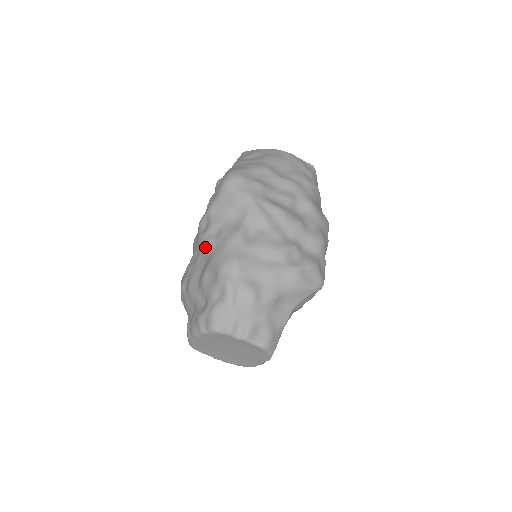
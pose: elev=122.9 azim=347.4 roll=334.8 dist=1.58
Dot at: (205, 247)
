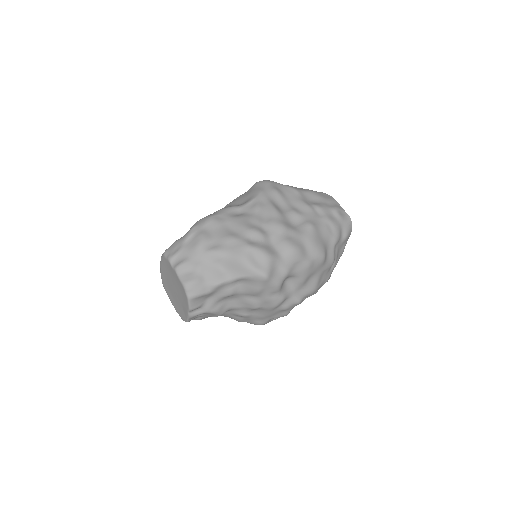
Dot at: occluded
